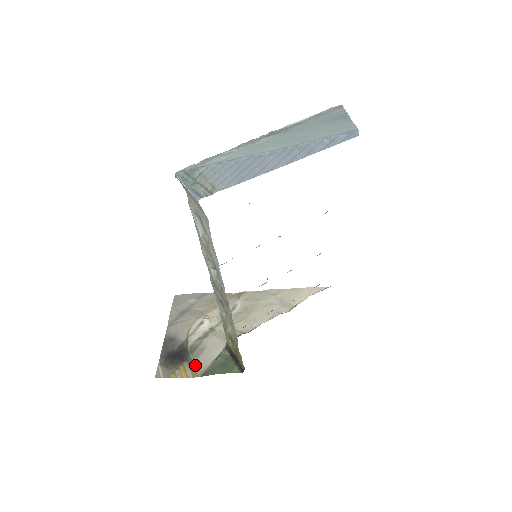
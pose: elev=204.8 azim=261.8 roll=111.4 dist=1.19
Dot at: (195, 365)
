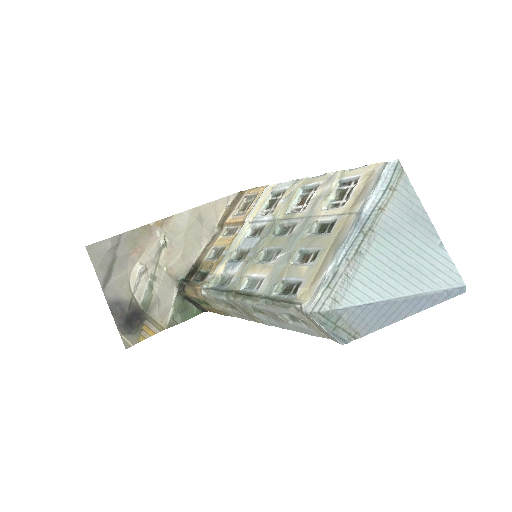
Dot at: (156, 320)
